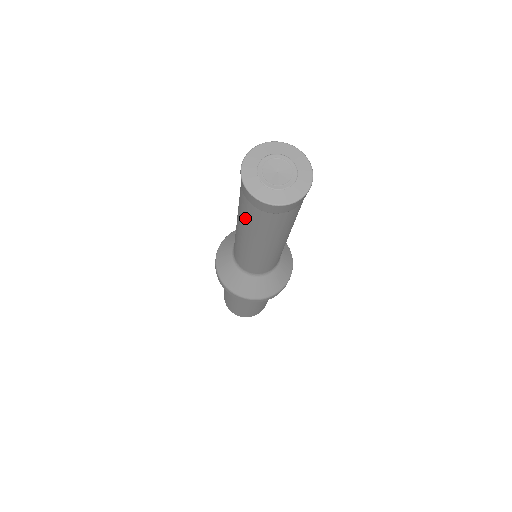
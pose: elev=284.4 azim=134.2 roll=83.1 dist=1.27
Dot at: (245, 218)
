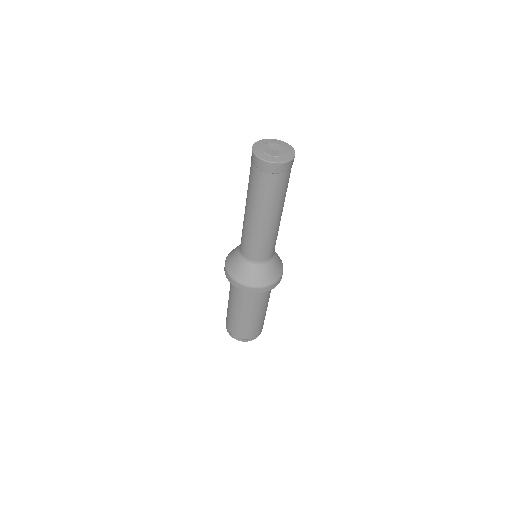
Dot at: (260, 193)
